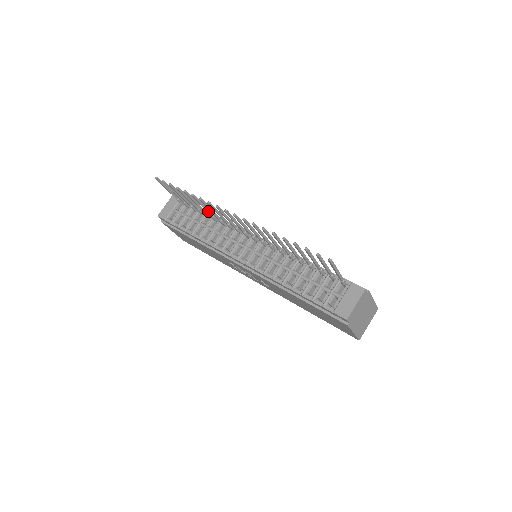
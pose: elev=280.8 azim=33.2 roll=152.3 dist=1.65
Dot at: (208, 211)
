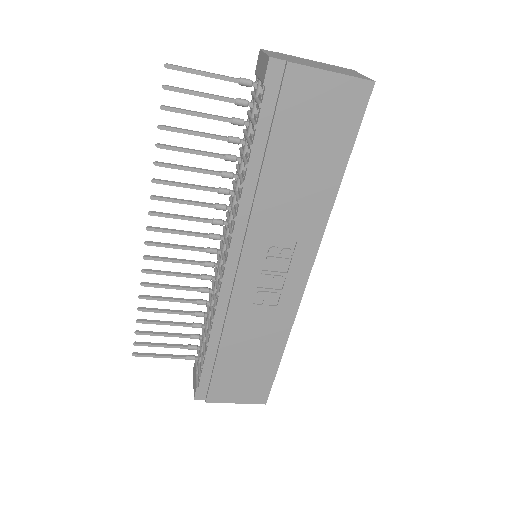
Dot at: (182, 300)
